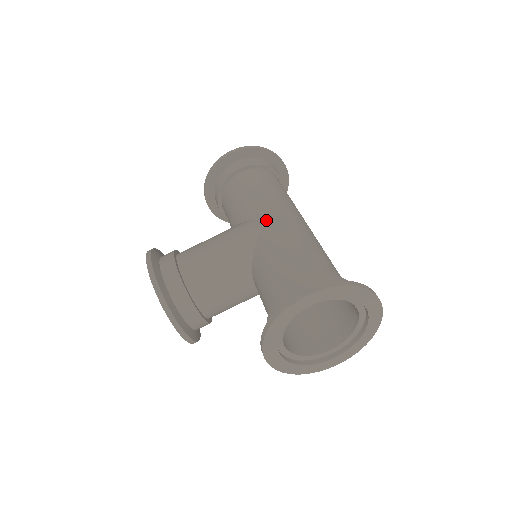
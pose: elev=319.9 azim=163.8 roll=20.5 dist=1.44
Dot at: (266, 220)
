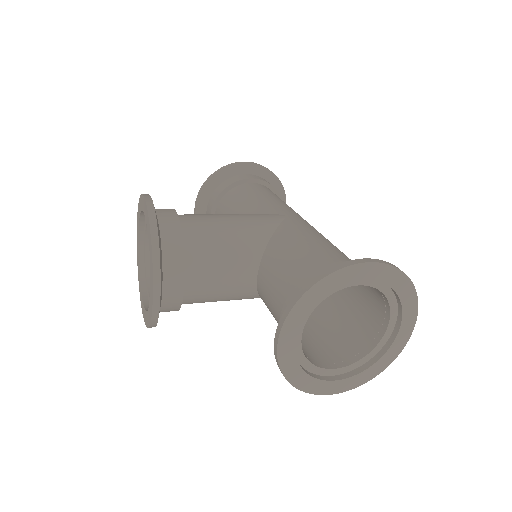
Dot at: (288, 216)
